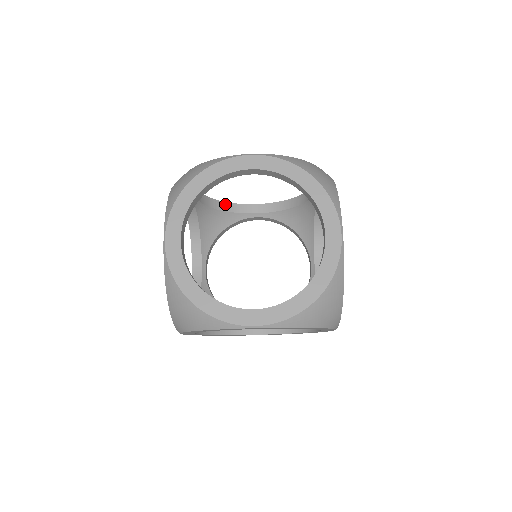
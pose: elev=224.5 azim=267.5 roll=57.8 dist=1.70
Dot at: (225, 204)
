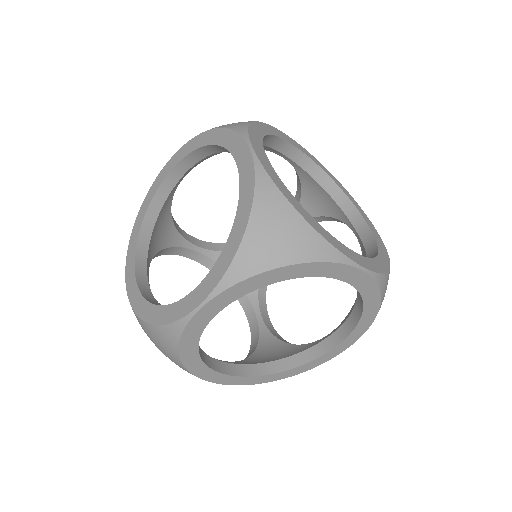
Dot at: (173, 219)
